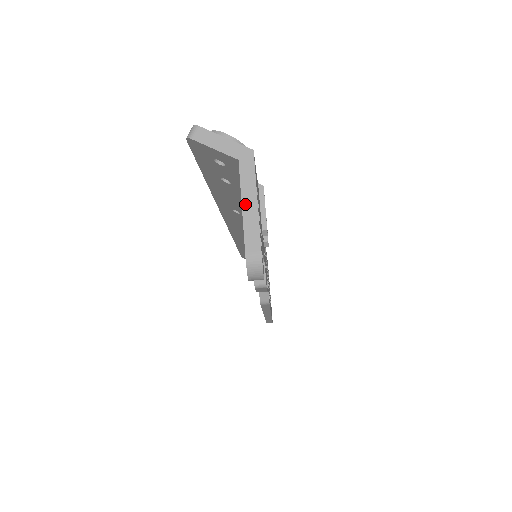
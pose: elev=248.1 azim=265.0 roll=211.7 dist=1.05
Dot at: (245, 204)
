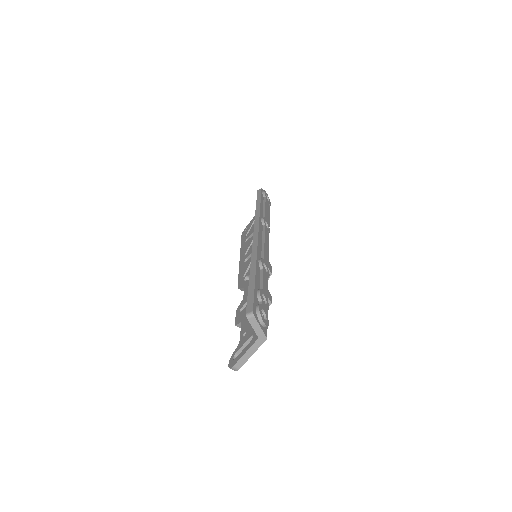
Dot at: (247, 353)
